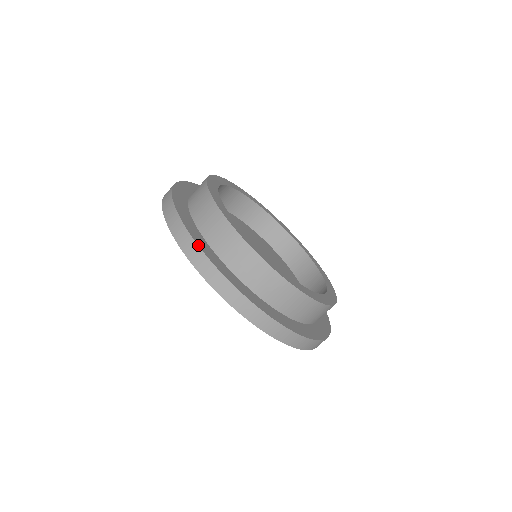
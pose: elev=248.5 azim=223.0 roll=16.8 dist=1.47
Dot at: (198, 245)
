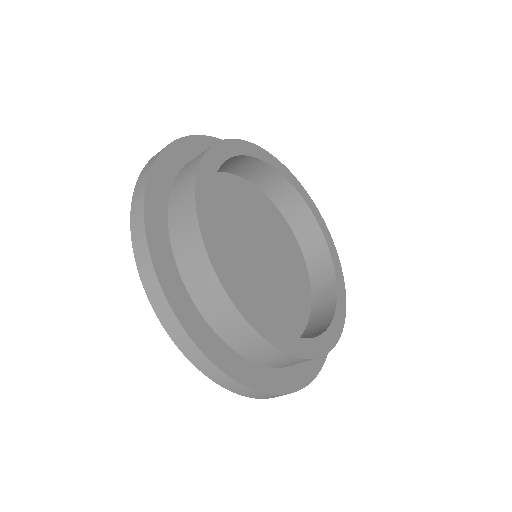
Dot at: (198, 347)
